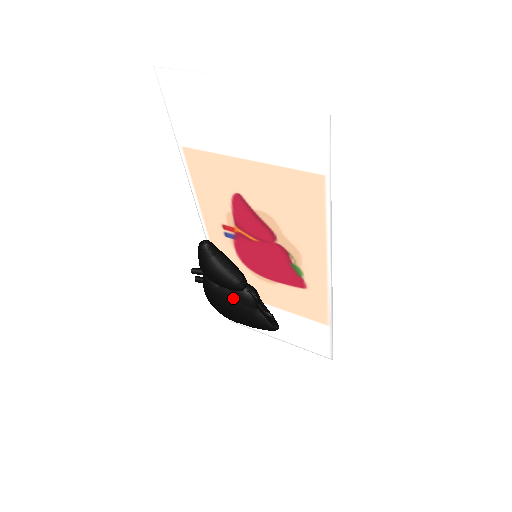
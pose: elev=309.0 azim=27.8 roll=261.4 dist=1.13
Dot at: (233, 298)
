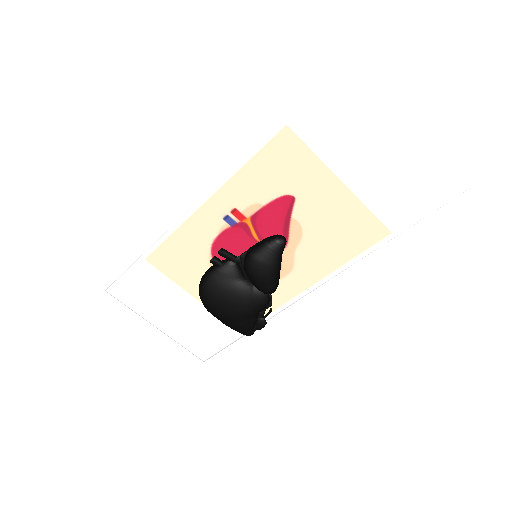
Dot at: (251, 297)
